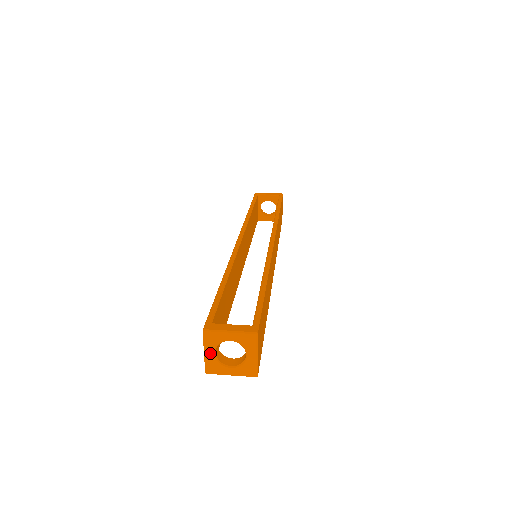
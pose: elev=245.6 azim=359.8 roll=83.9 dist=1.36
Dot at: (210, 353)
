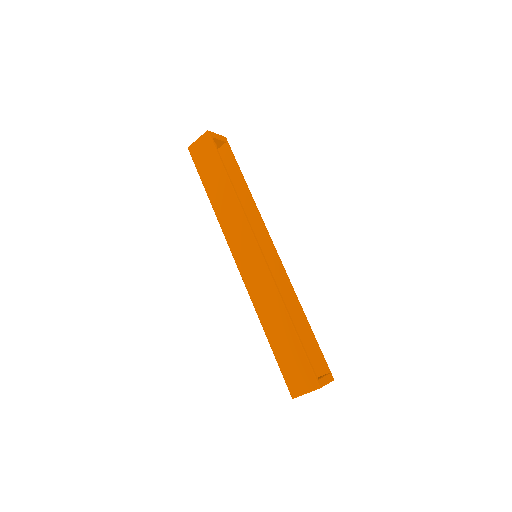
Dot at: occluded
